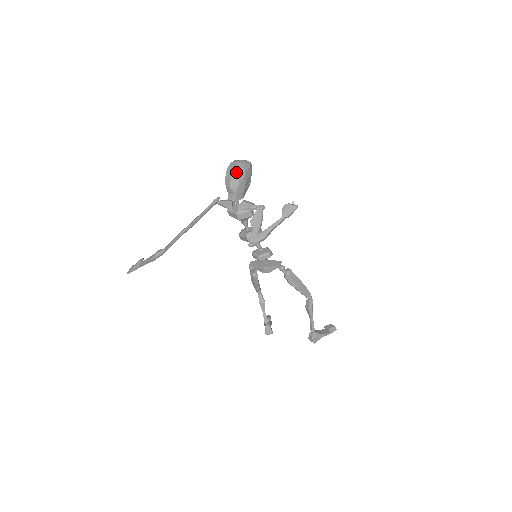
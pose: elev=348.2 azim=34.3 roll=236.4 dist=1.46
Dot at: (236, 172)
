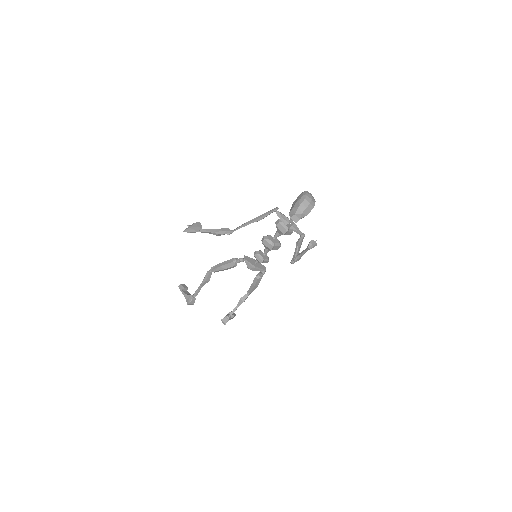
Dot at: (312, 205)
